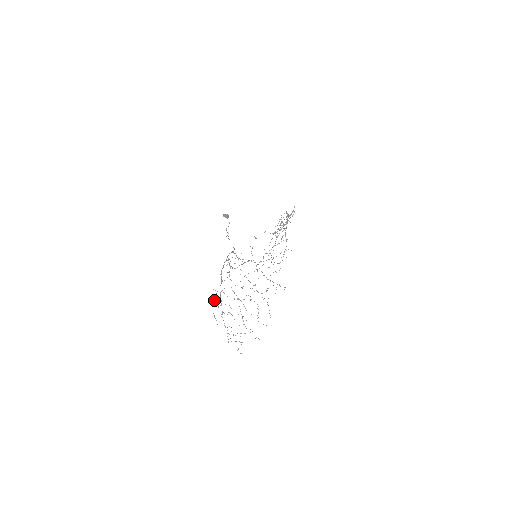
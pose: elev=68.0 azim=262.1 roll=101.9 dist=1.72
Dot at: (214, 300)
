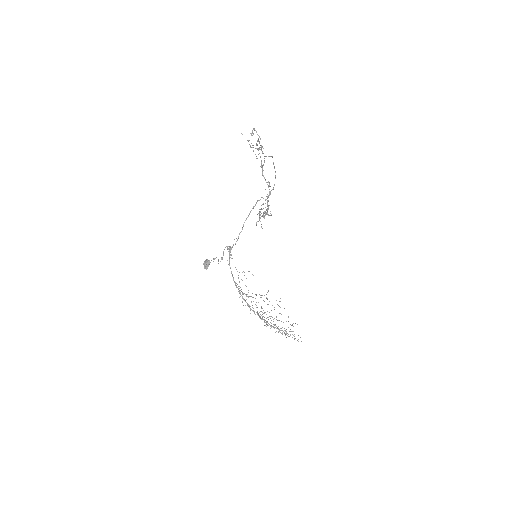
Dot at: occluded
